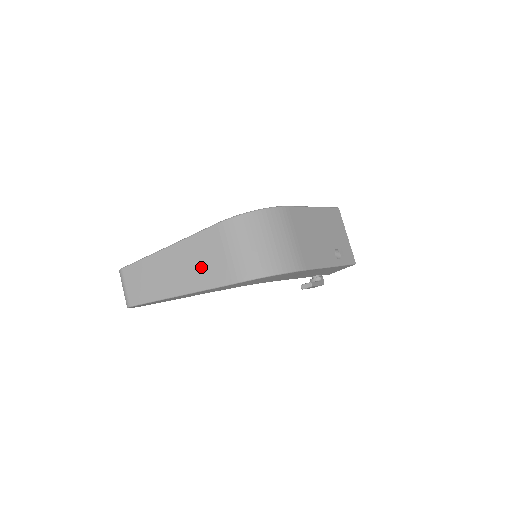
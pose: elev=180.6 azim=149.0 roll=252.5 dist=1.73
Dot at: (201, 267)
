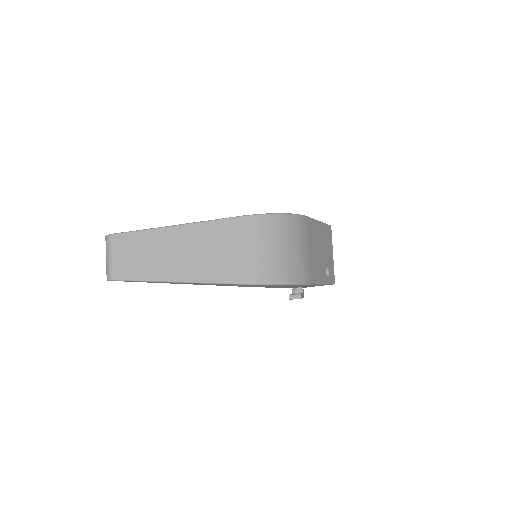
Dot at: (213, 258)
